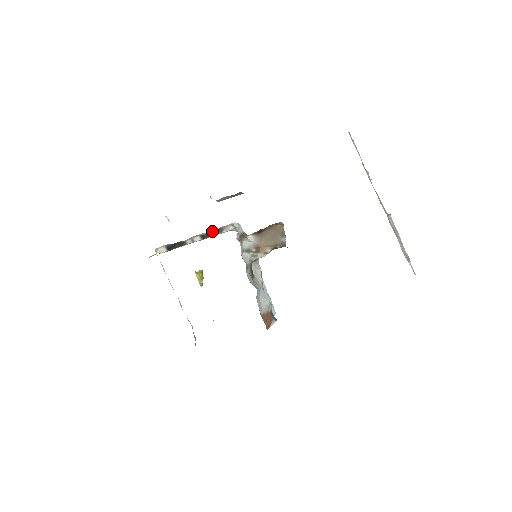
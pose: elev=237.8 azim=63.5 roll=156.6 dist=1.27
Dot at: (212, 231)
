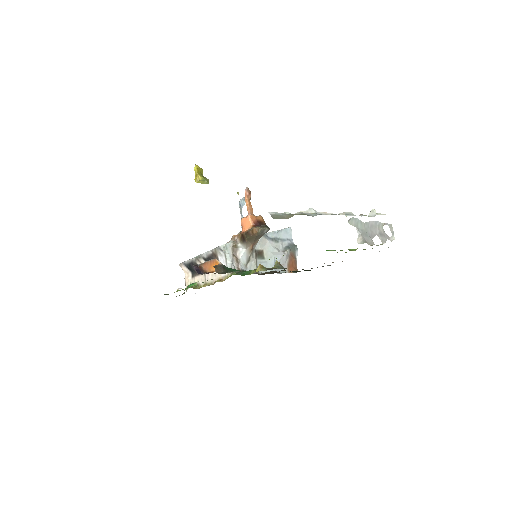
Dot at: (209, 255)
